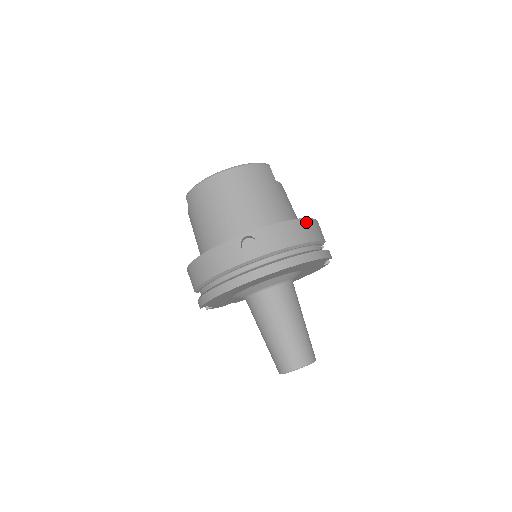
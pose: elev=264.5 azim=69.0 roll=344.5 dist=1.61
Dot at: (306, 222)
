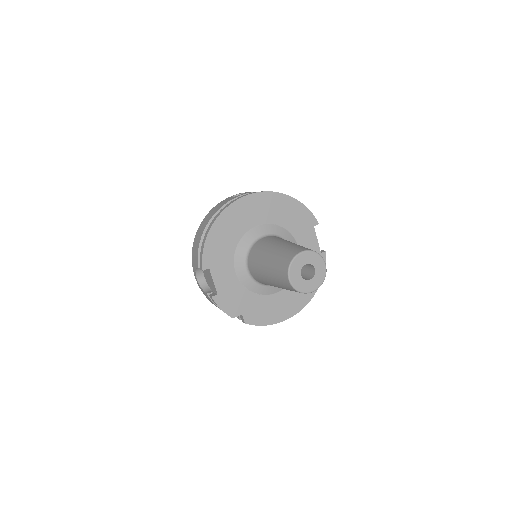
Dot at: occluded
